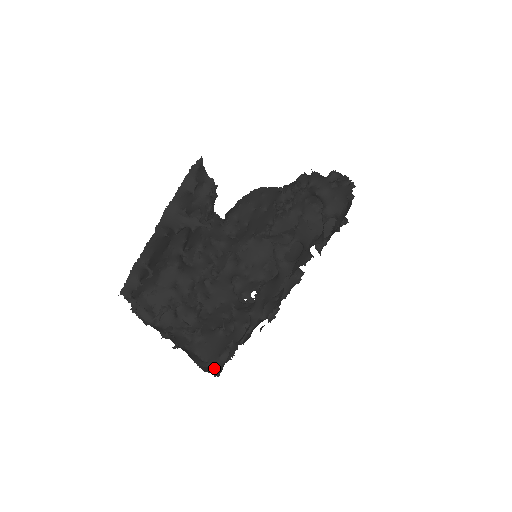
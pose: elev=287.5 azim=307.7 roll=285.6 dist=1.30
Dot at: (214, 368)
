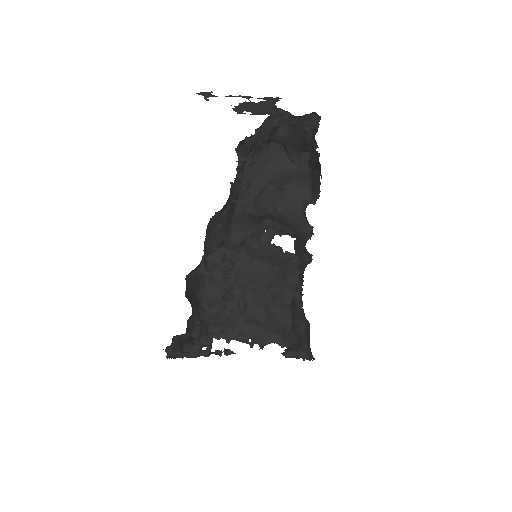
Dot at: (287, 342)
